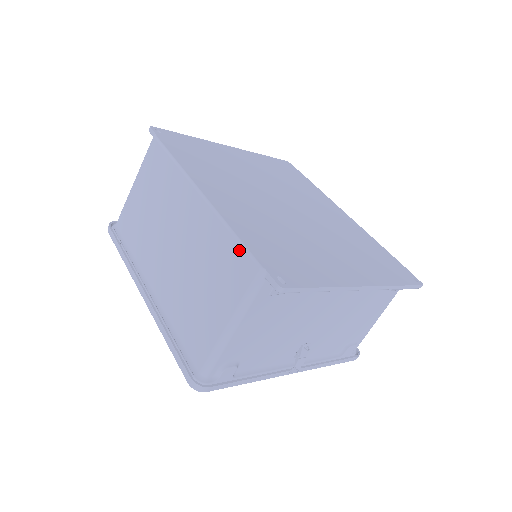
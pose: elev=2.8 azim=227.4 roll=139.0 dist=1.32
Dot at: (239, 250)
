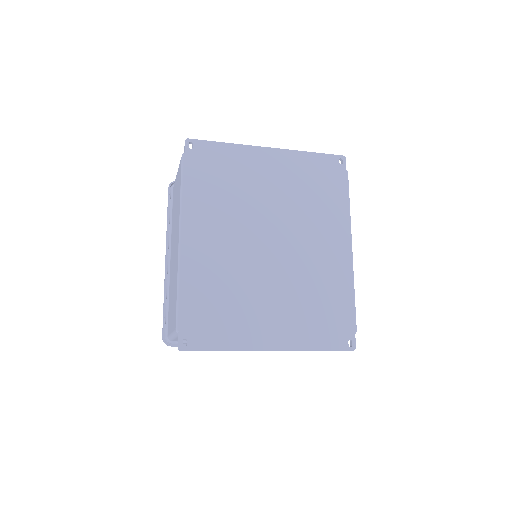
Dot at: (176, 305)
